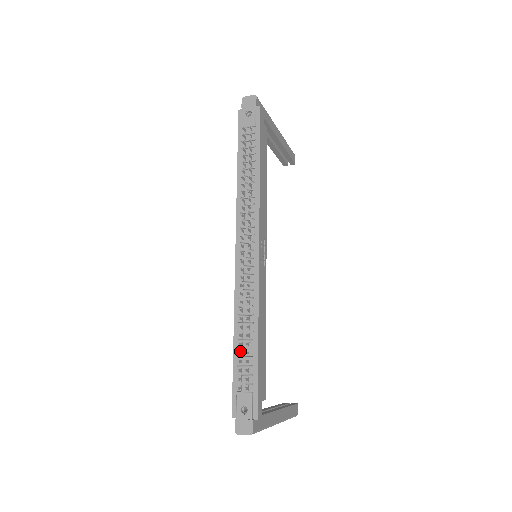
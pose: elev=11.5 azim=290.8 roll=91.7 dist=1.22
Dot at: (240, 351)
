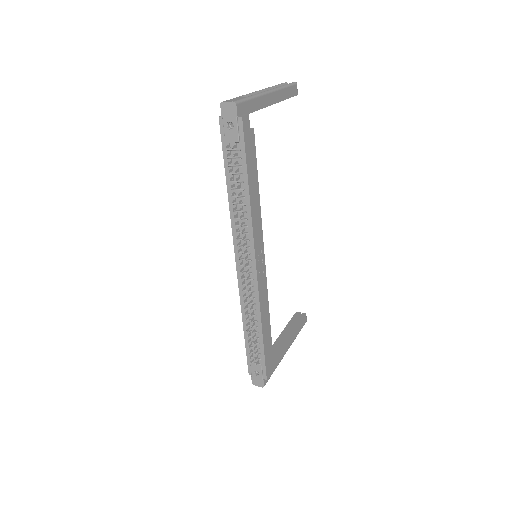
Dot at: (249, 337)
